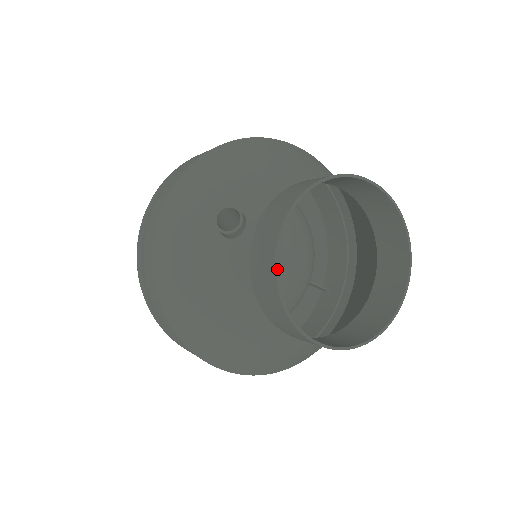
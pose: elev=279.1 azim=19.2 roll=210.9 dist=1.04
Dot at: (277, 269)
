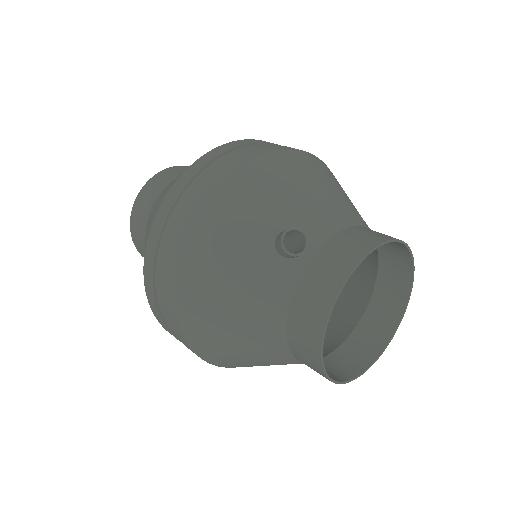
Dot at: (332, 309)
